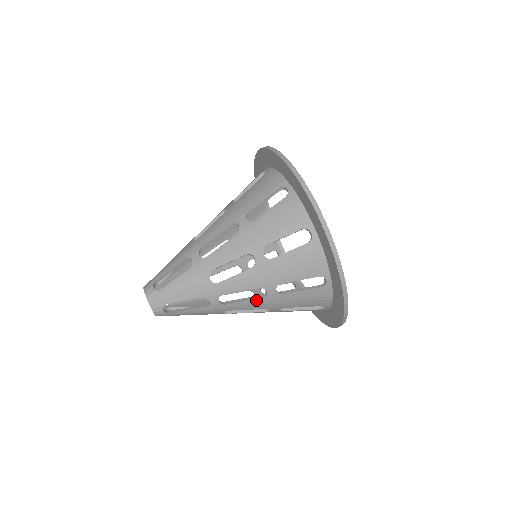
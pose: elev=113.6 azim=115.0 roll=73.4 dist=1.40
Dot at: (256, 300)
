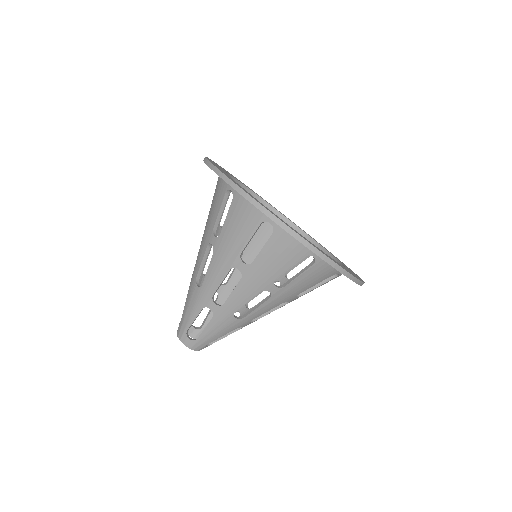
Dot at: occluded
